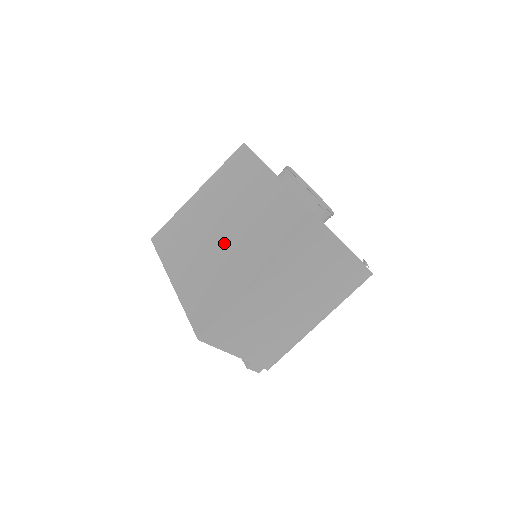
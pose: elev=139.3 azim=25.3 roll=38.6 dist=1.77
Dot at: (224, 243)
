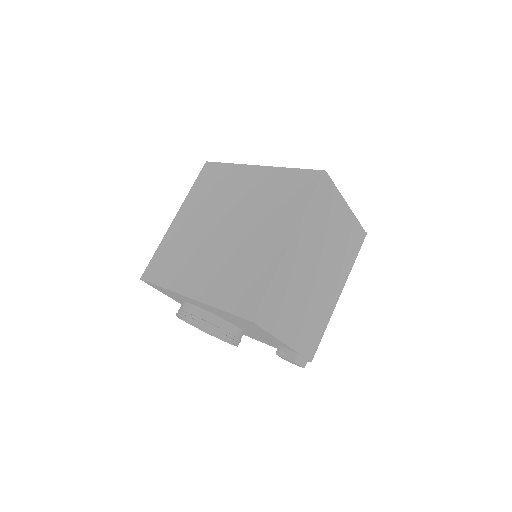
Dot at: (233, 236)
